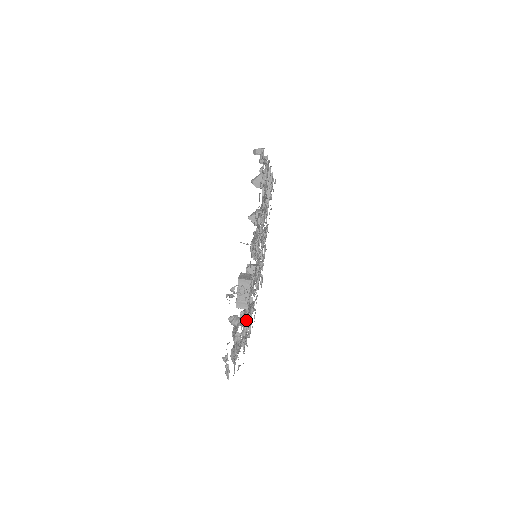
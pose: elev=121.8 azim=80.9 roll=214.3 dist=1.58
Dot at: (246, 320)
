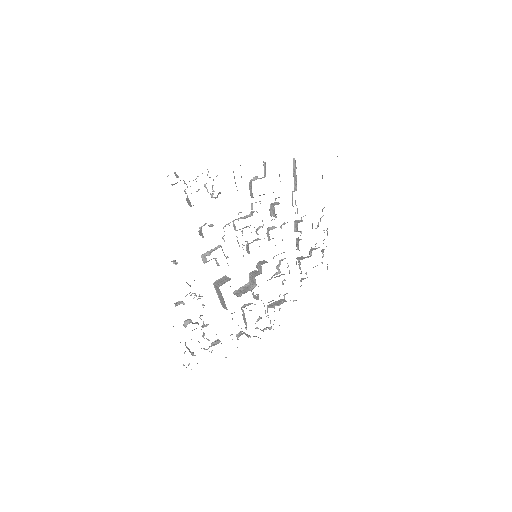
Dot at: (244, 317)
